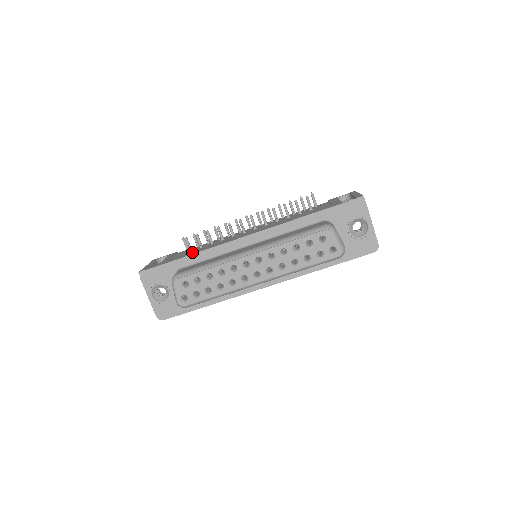
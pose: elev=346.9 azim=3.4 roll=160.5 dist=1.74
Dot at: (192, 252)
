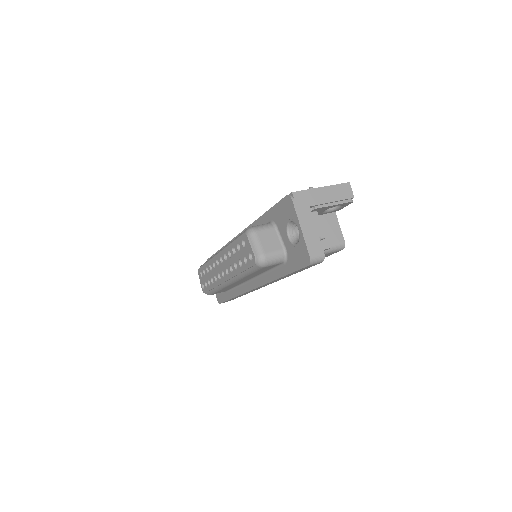
Dot at: occluded
